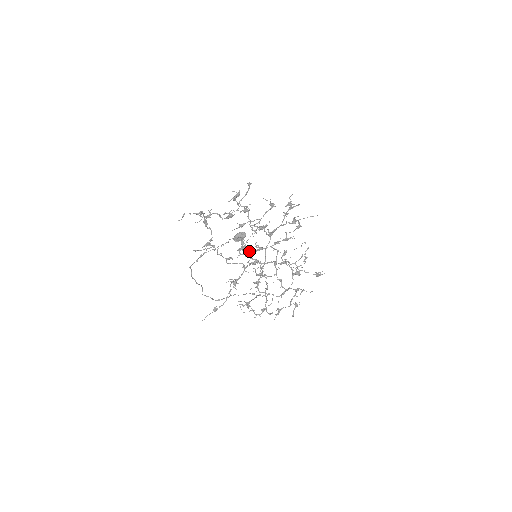
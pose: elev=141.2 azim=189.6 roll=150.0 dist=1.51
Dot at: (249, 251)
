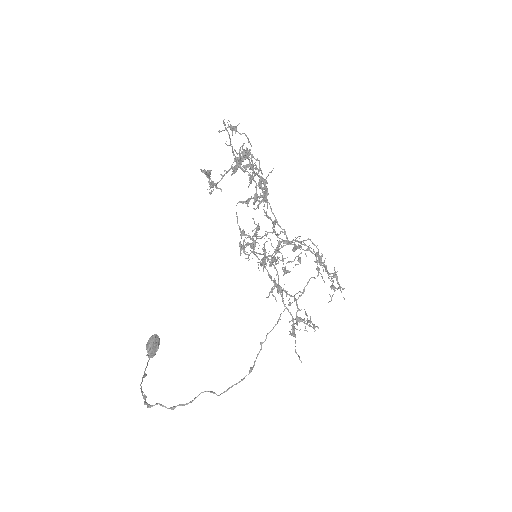
Dot at: (259, 236)
